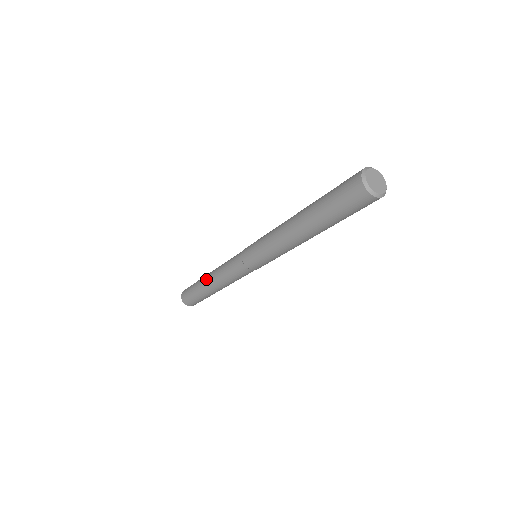
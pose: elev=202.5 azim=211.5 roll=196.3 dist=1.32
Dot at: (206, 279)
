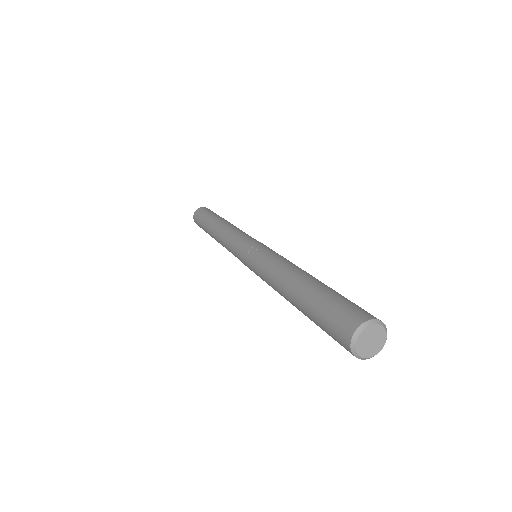
Dot at: occluded
